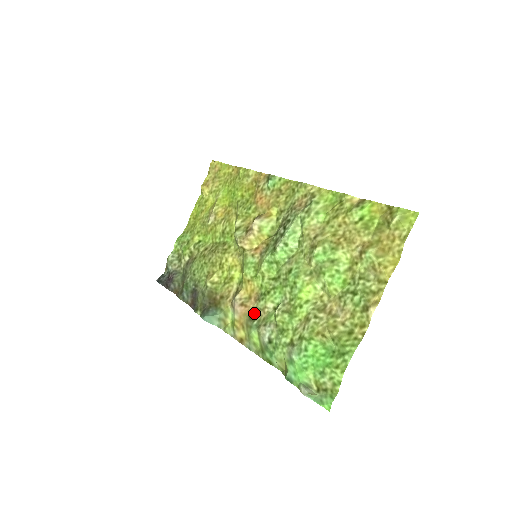
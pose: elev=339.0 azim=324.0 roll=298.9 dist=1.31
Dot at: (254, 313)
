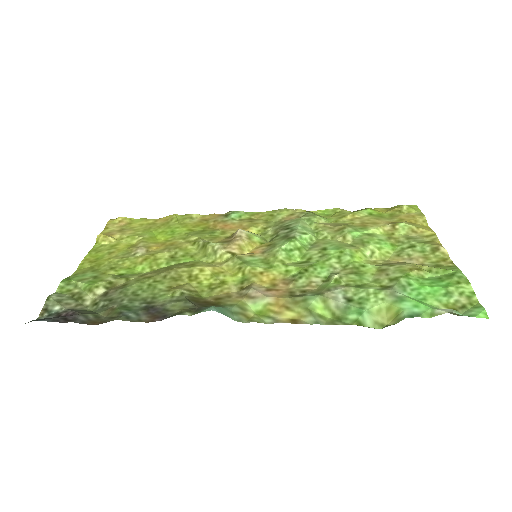
Dot at: (296, 291)
